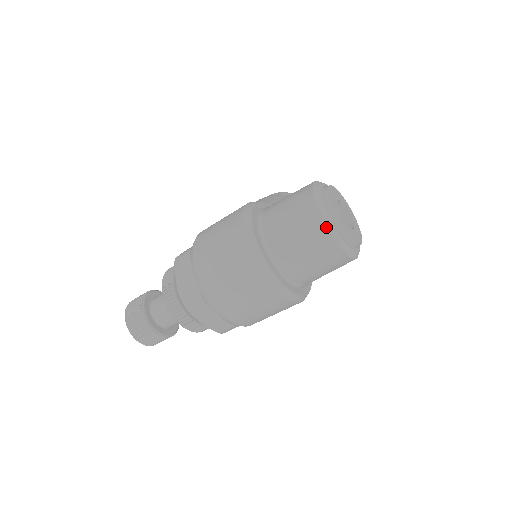
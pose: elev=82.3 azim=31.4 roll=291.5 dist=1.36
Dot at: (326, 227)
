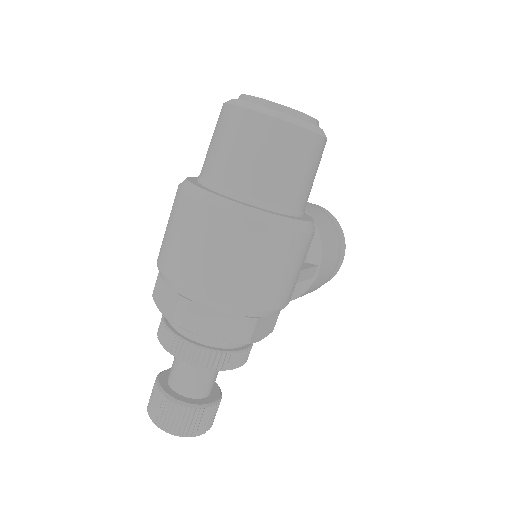
Dot at: (245, 109)
